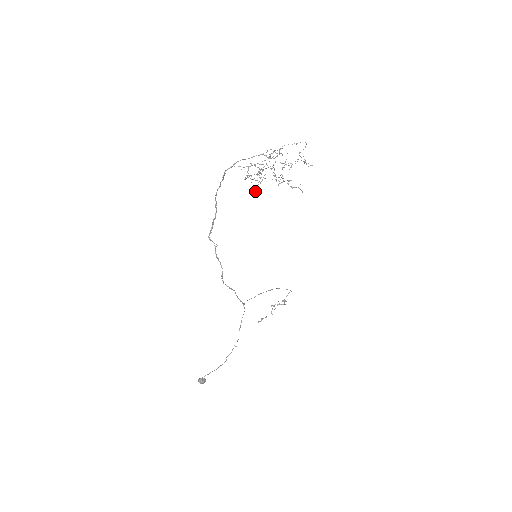
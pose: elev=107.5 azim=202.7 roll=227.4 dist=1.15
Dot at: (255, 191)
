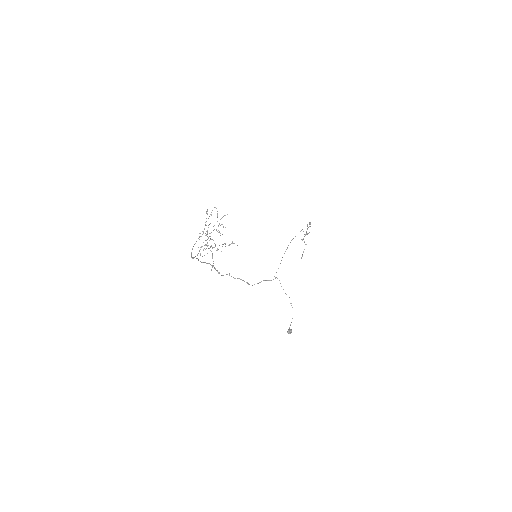
Dot at: (213, 266)
